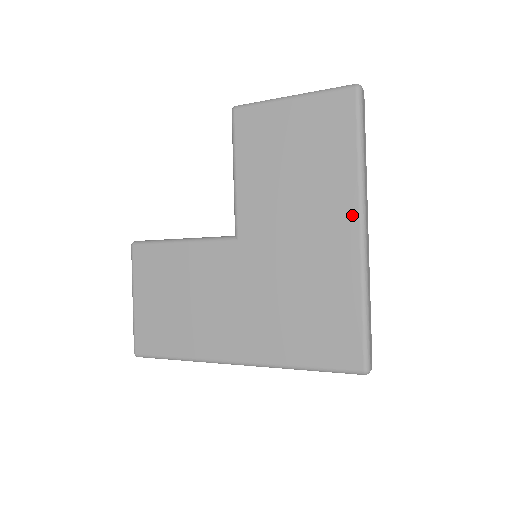
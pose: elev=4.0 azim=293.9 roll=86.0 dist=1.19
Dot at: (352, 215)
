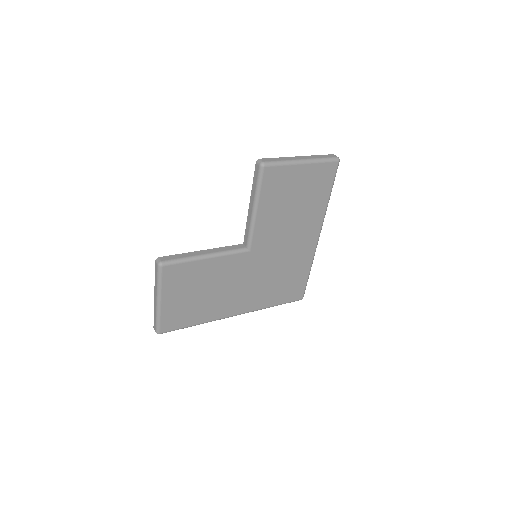
Dot at: (317, 231)
